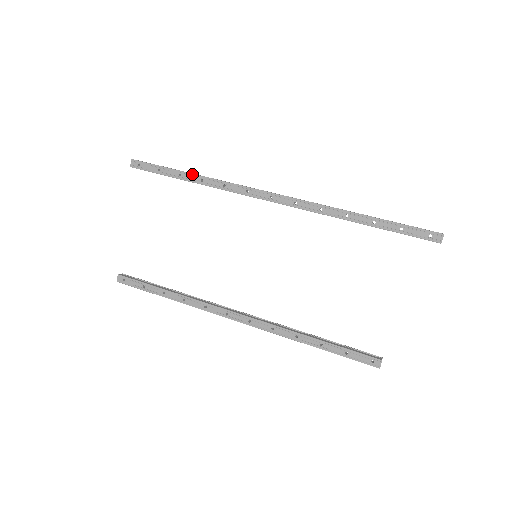
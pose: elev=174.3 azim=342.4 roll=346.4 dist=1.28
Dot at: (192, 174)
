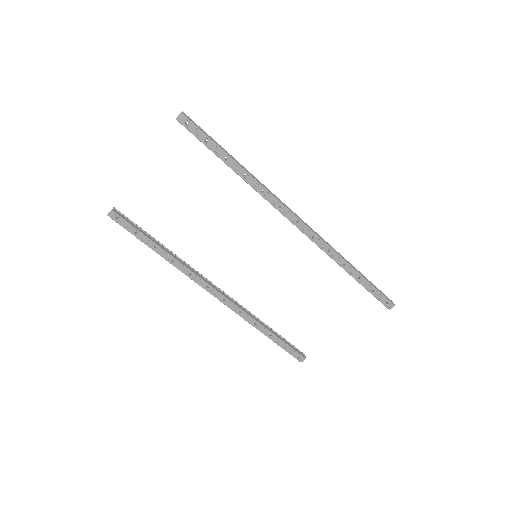
Dot at: (238, 164)
